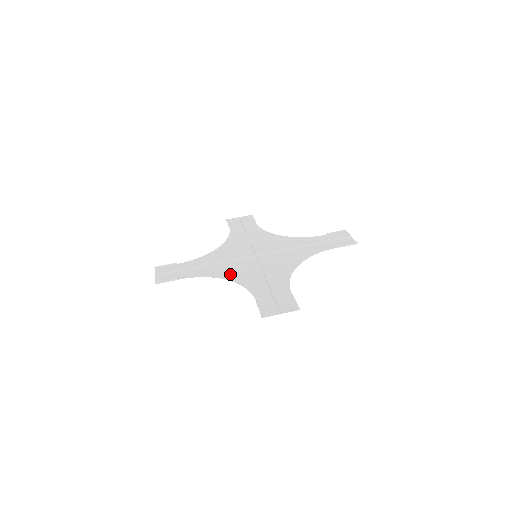
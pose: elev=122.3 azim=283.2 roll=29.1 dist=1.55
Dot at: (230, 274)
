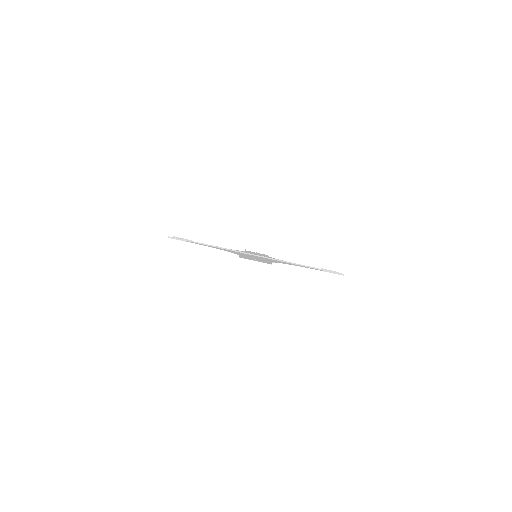
Dot at: (229, 251)
